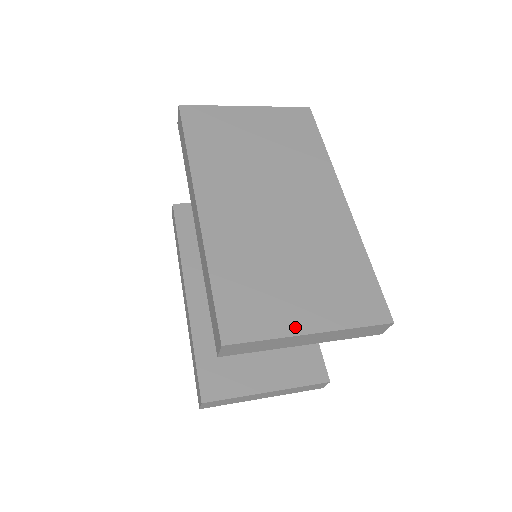
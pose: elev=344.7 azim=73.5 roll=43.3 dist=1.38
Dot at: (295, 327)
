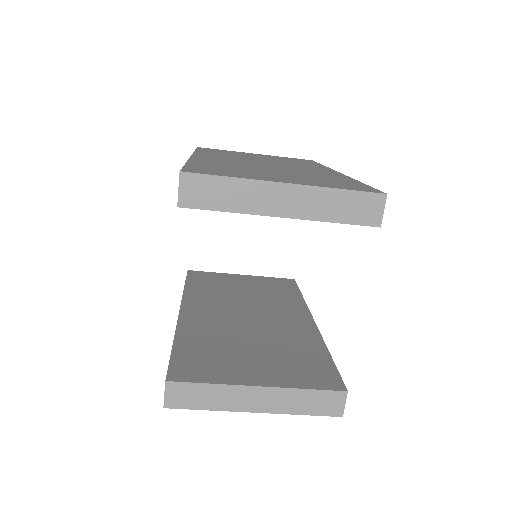
Dot at: (267, 179)
